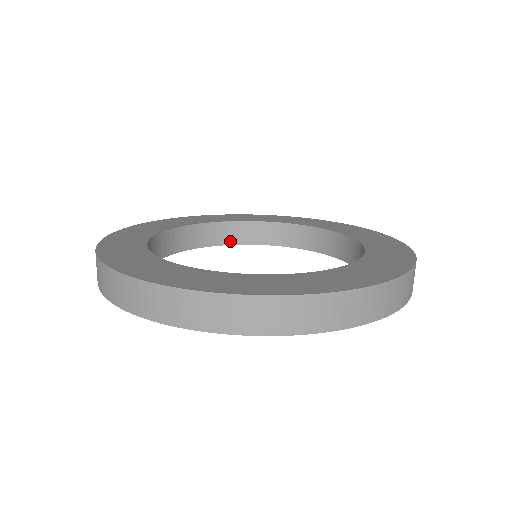
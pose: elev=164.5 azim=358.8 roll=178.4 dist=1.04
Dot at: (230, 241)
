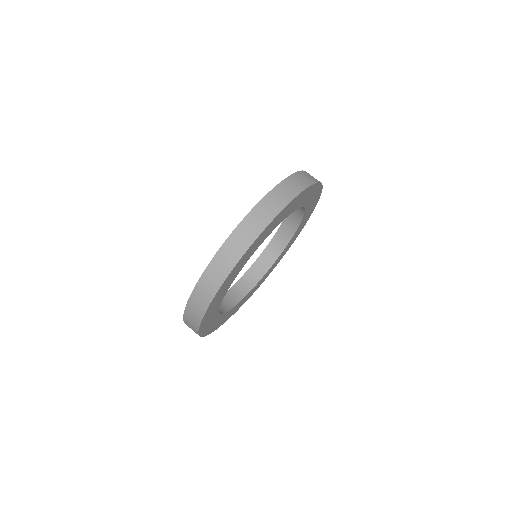
Dot at: (259, 278)
